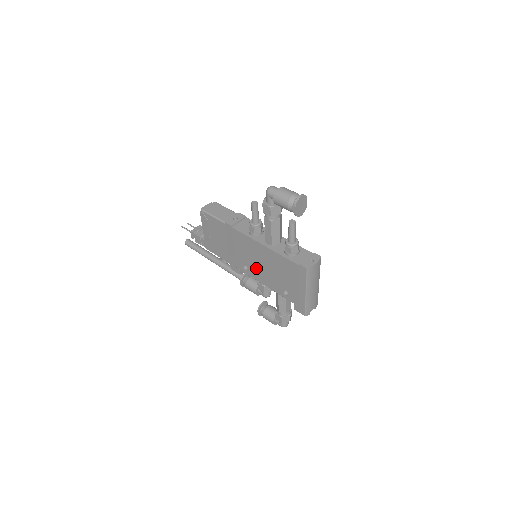
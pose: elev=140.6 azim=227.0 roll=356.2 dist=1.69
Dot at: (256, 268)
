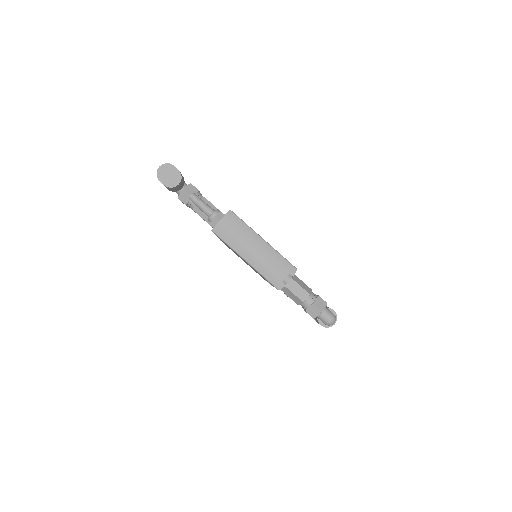
Dot at: occluded
